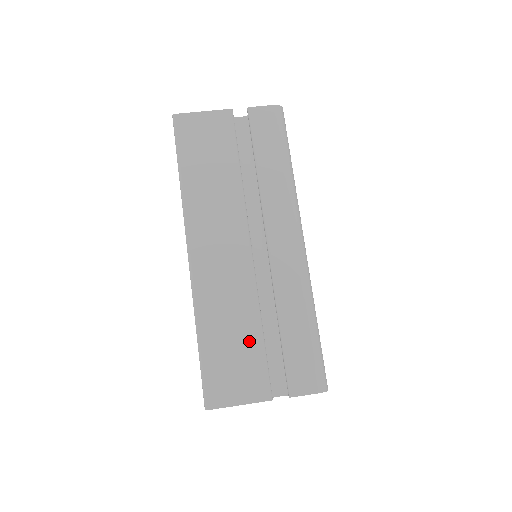
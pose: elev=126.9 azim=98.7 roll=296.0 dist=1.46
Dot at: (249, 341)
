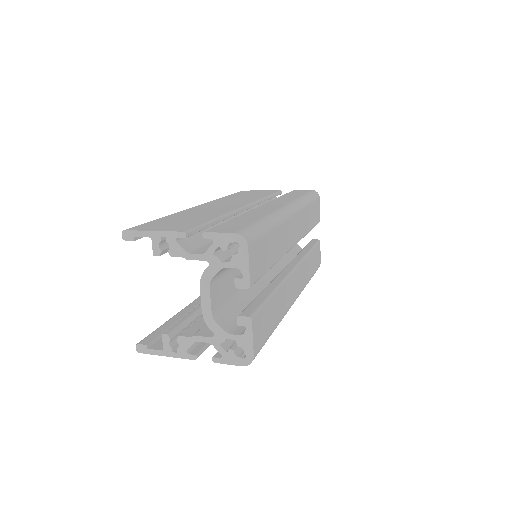
Dot at: (199, 219)
